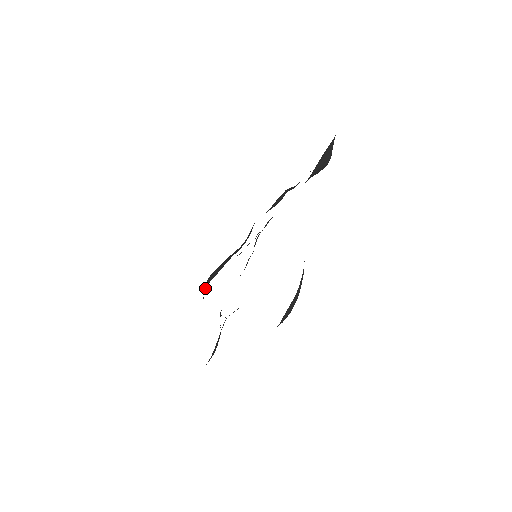
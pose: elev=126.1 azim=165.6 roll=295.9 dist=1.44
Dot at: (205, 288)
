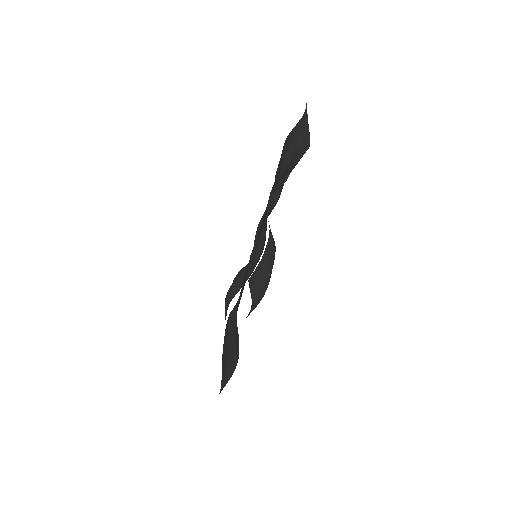
Dot at: (227, 306)
